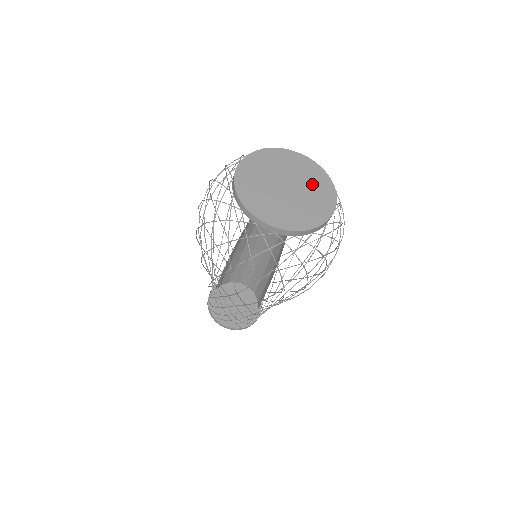
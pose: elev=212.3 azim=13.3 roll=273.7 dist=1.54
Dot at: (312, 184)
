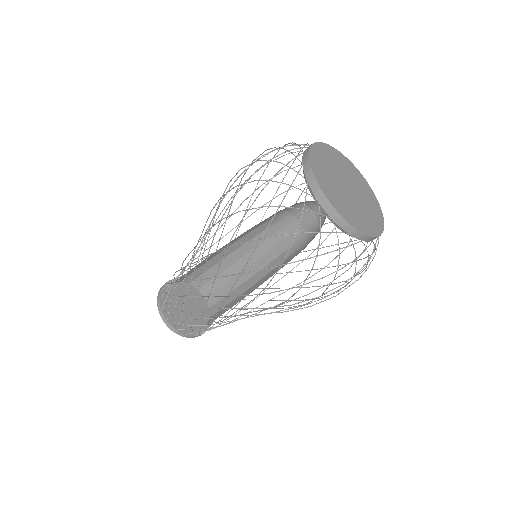
Dot at: (363, 192)
